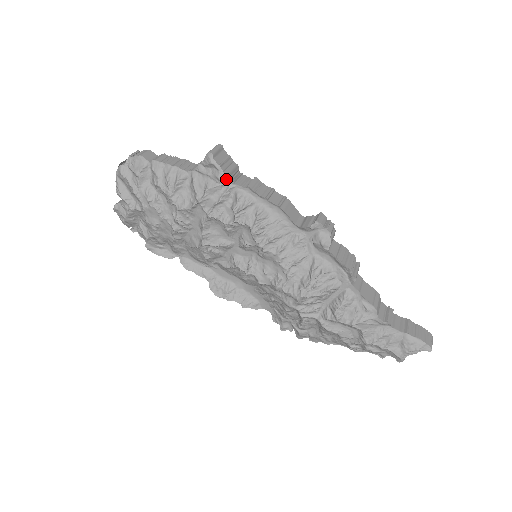
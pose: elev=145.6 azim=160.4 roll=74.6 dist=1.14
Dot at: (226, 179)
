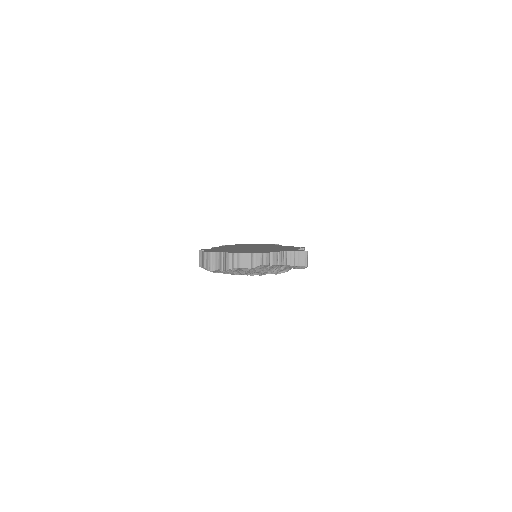
Dot at: occluded
